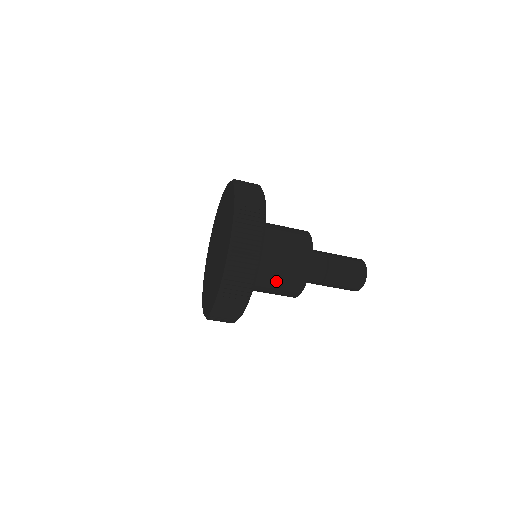
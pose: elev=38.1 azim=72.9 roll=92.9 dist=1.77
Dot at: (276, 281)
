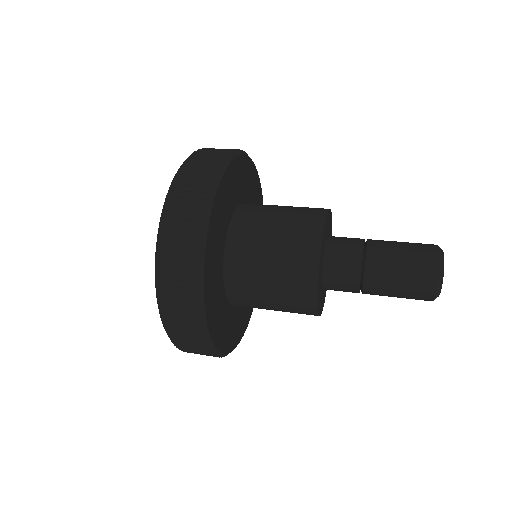
Dot at: occluded
